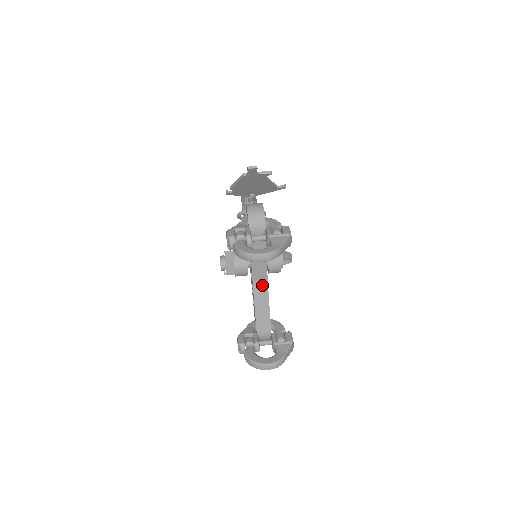
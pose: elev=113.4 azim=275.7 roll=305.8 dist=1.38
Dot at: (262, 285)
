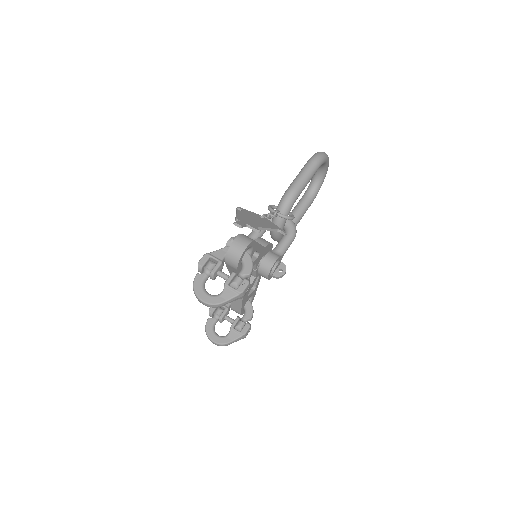
Dot at: occluded
